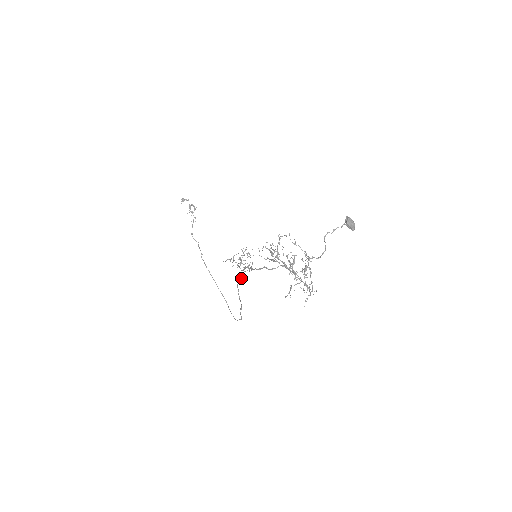
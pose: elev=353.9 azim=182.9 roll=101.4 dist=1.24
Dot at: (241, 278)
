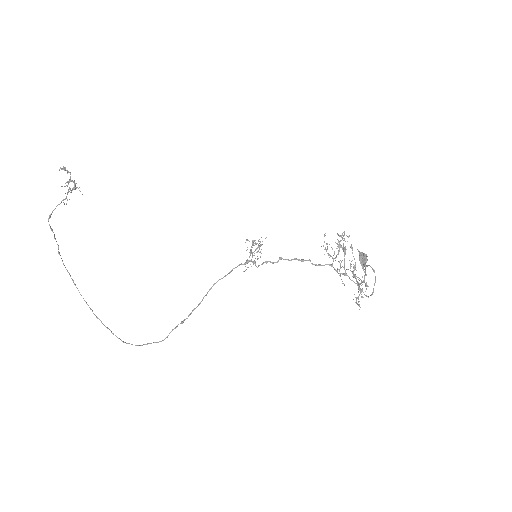
Dot at: (243, 271)
